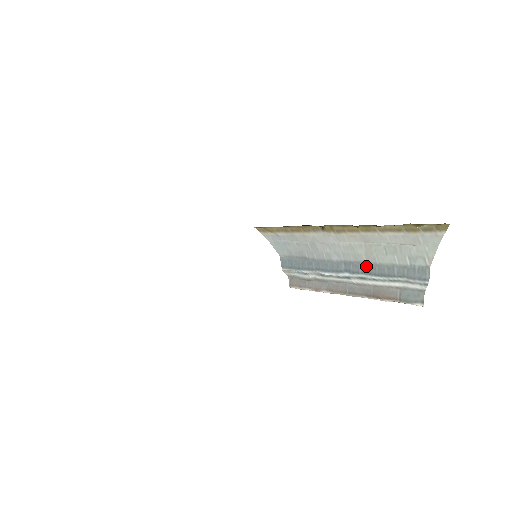
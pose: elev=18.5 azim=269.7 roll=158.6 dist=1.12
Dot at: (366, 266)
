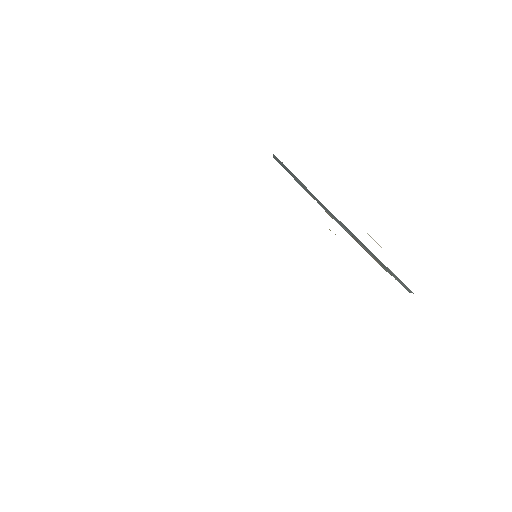
Dot at: (365, 247)
